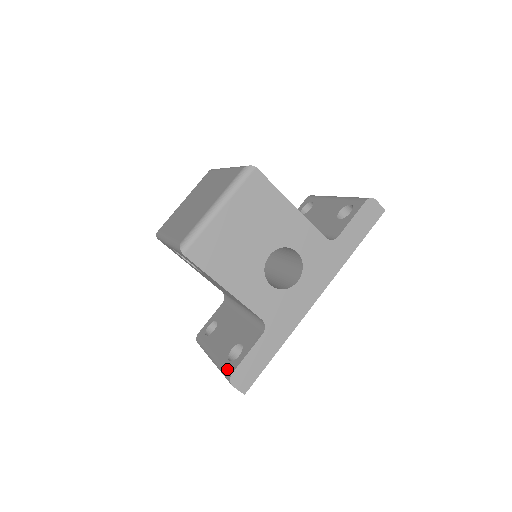
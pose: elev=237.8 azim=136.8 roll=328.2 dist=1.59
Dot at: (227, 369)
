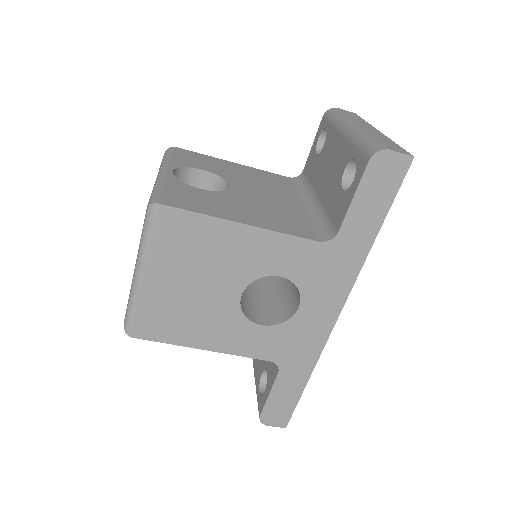
Dot at: occluded
